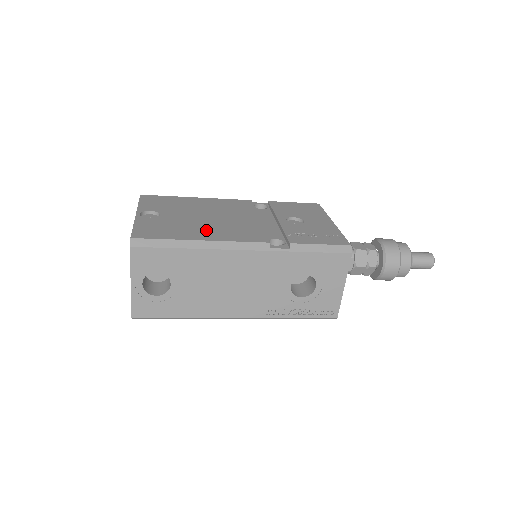
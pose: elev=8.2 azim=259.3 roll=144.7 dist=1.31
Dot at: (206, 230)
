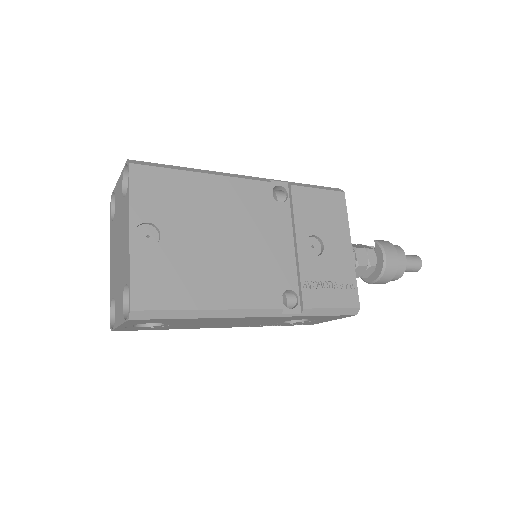
Dot at: (218, 281)
